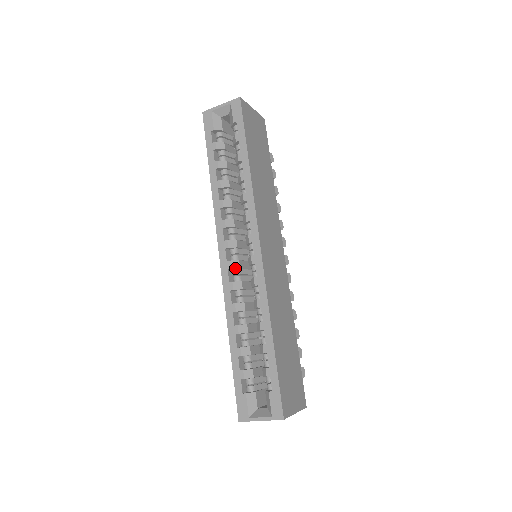
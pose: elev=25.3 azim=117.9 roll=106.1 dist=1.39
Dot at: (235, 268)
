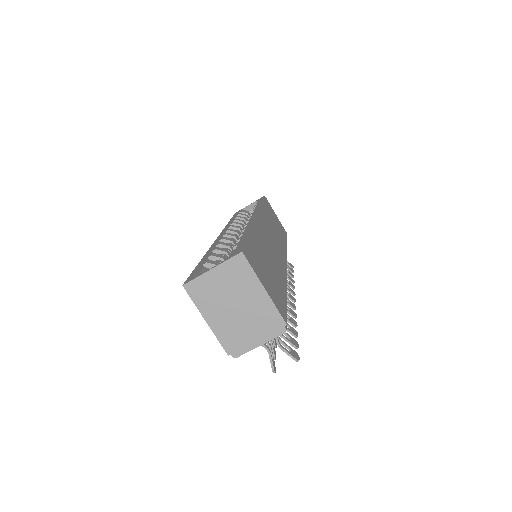
Dot at: (230, 235)
